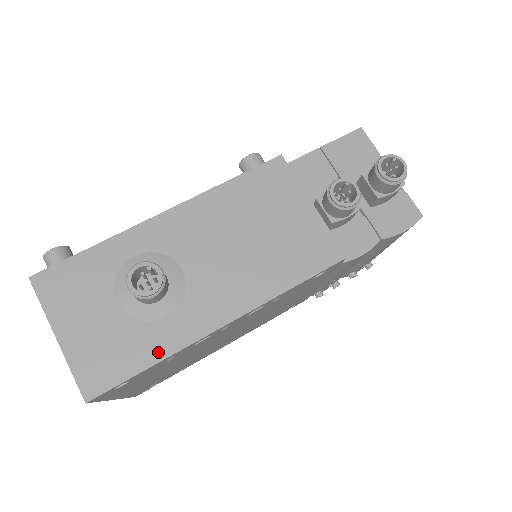
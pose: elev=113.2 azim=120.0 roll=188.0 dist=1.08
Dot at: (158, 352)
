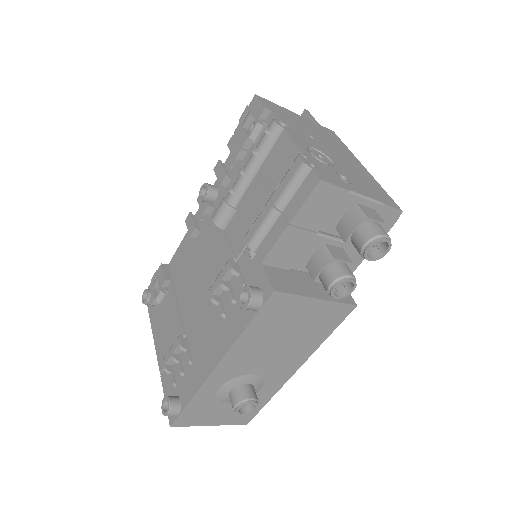
Dot at: (267, 398)
